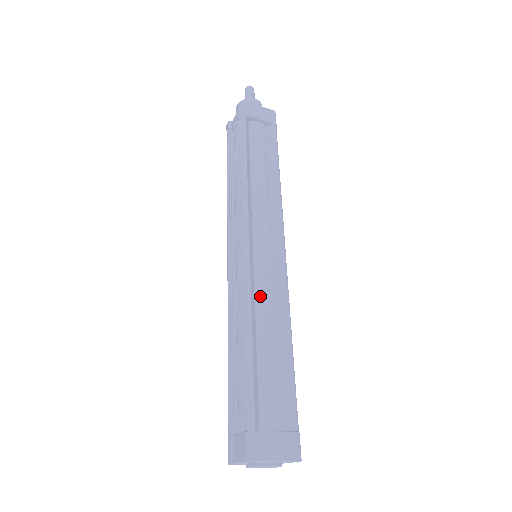
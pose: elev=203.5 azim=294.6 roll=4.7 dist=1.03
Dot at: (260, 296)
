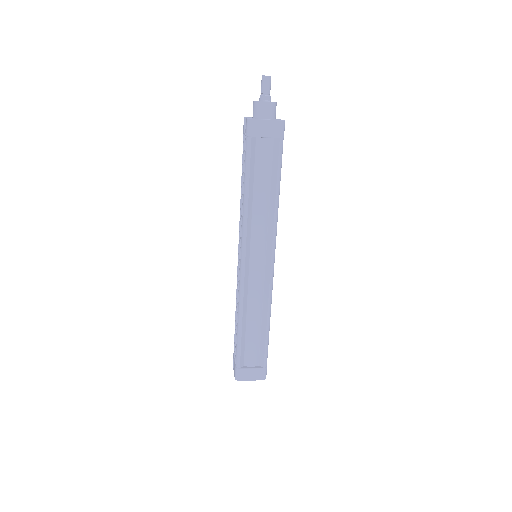
Dot at: (251, 296)
